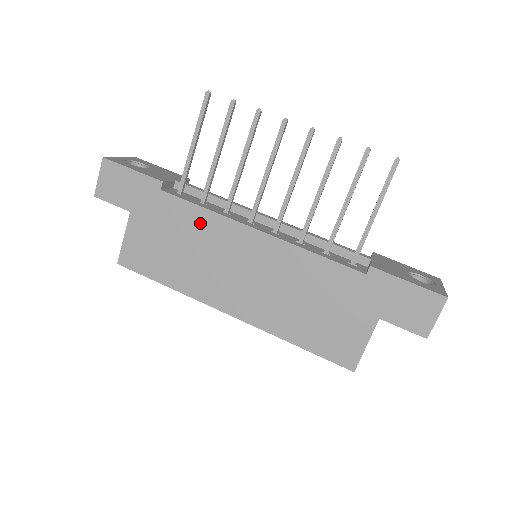
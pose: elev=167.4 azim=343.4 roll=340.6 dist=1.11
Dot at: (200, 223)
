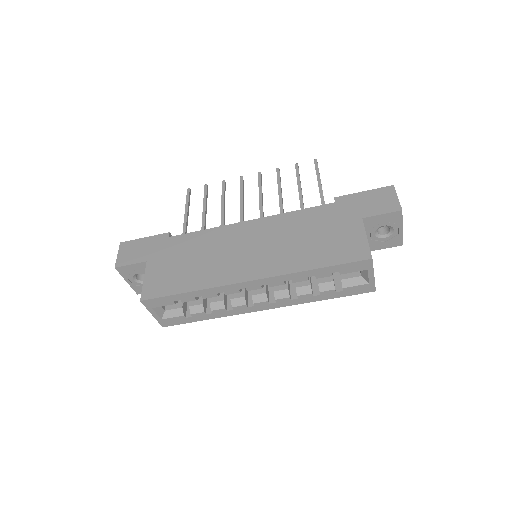
Dot at: (205, 239)
